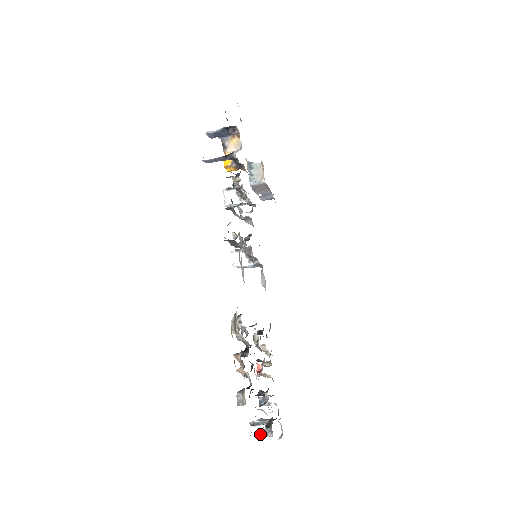
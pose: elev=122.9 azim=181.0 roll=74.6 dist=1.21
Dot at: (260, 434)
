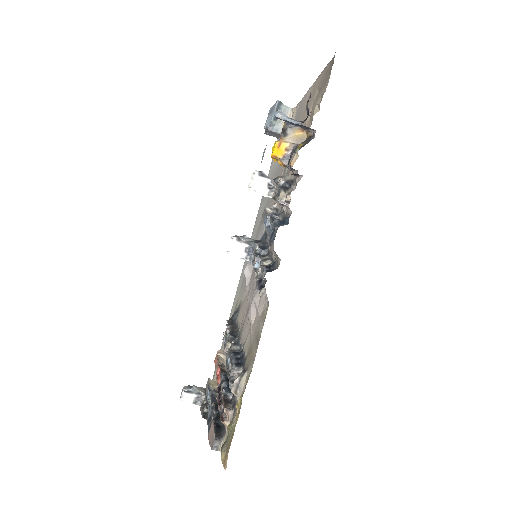
Dot at: (190, 400)
